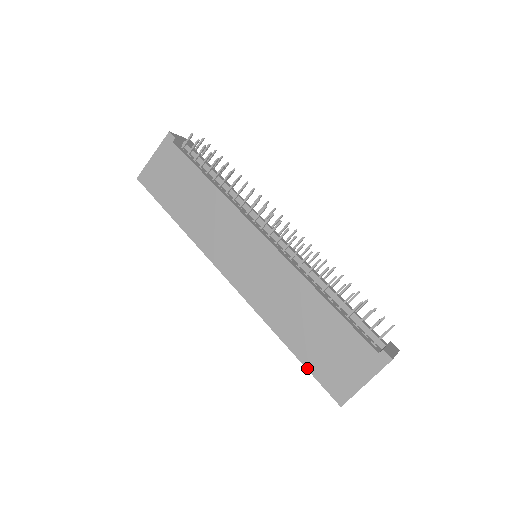
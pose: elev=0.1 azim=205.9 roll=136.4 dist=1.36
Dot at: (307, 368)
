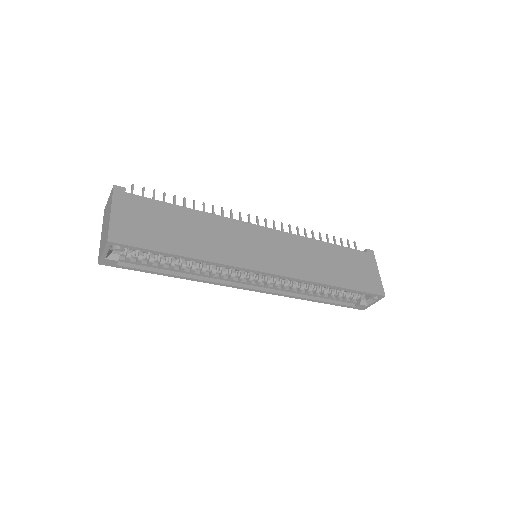
Dot at: (356, 290)
